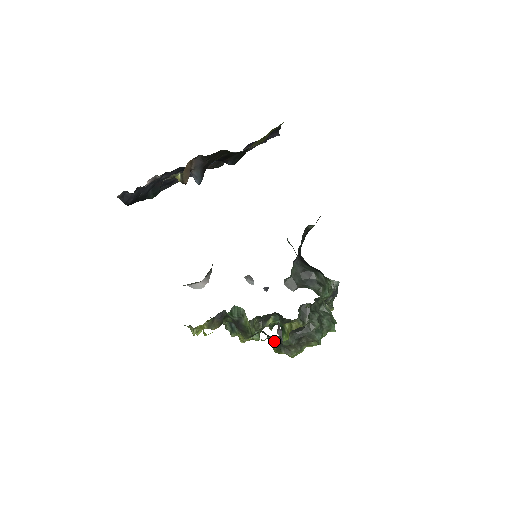
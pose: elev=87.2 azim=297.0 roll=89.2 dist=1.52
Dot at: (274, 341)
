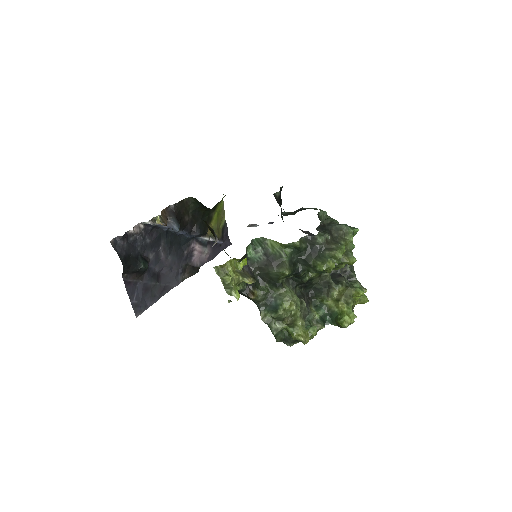
Dot at: (313, 256)
